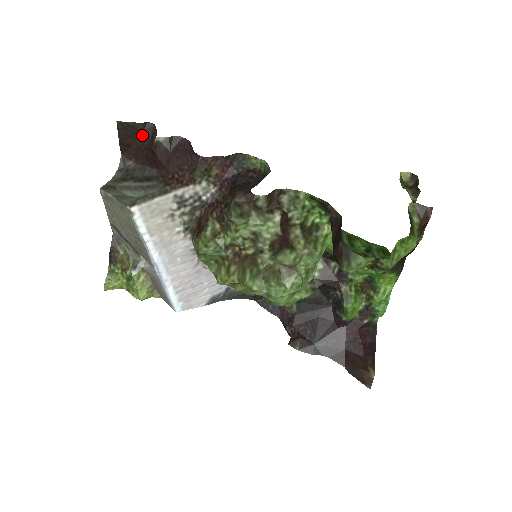
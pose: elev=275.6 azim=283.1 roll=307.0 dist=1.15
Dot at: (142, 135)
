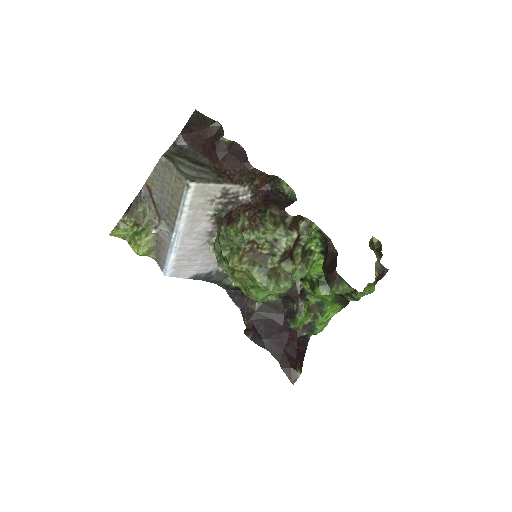
Dot at: (208, 128)
